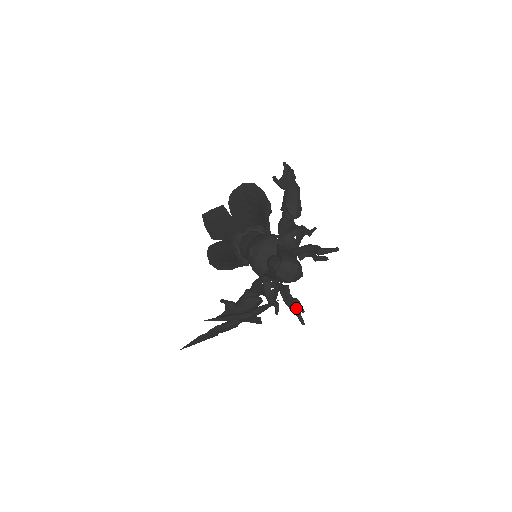
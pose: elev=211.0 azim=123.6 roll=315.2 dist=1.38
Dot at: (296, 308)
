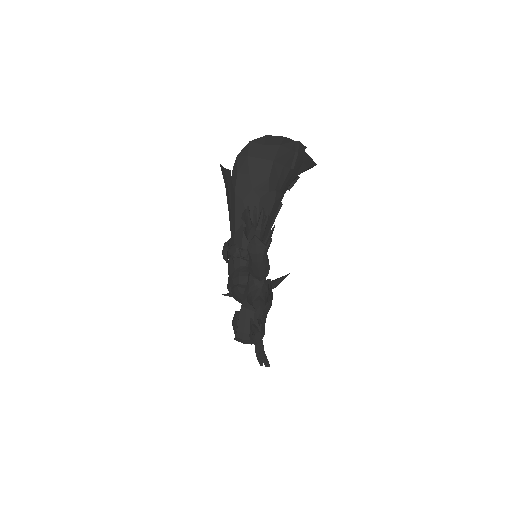
Dot at: occluded
